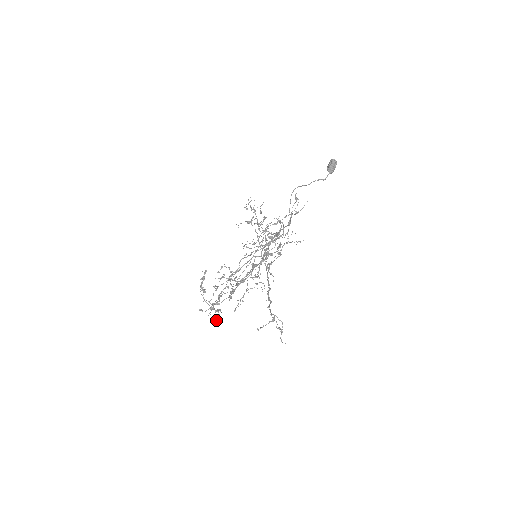
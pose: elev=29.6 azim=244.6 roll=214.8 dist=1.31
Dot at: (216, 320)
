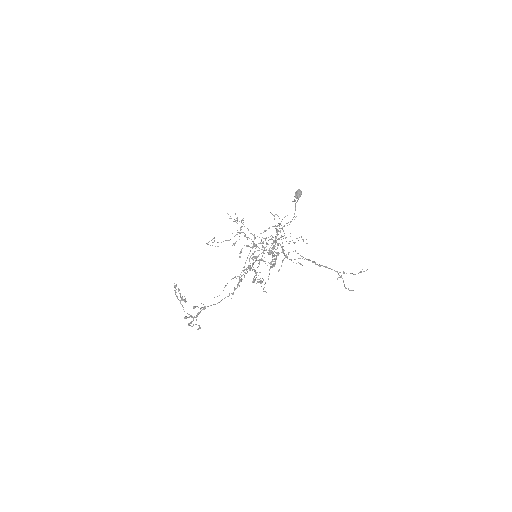
Dot at: (200, 327)
